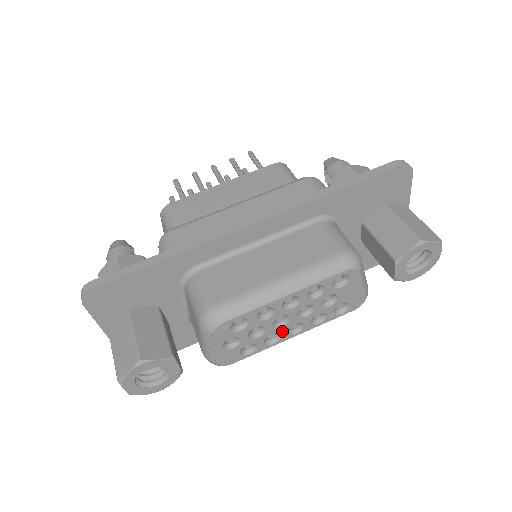
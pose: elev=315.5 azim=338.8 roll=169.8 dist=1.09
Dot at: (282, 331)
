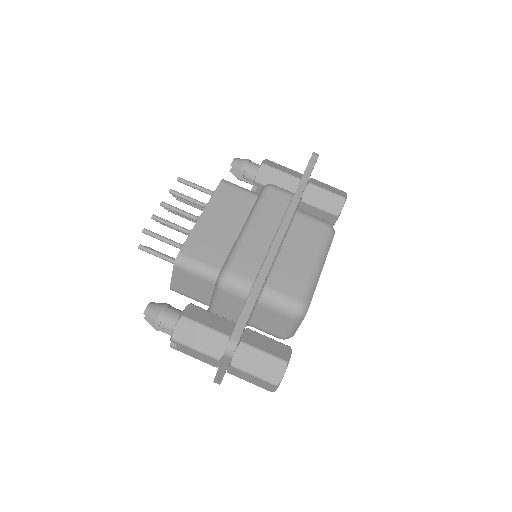
Dot at: occluded
